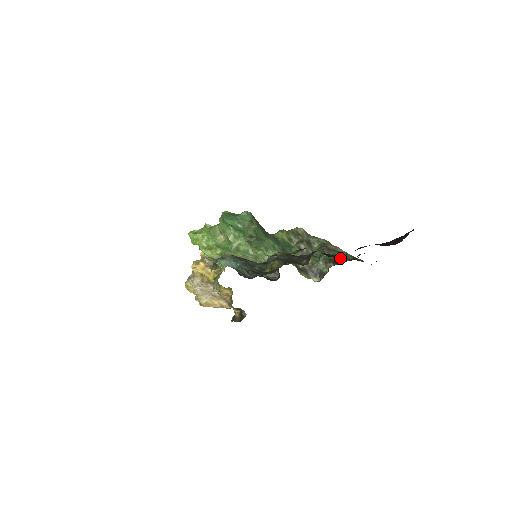
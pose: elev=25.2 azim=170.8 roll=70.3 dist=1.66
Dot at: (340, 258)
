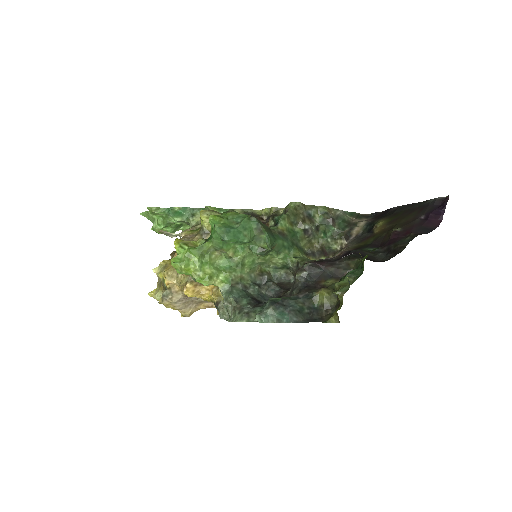
Dot at: (348, 228)
